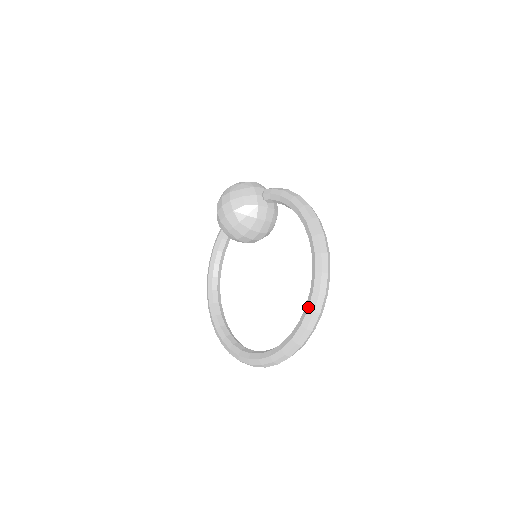
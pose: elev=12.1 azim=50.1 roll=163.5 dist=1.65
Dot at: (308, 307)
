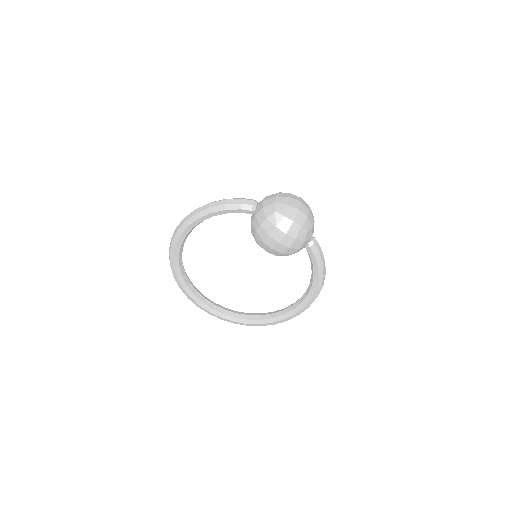
Dot at: (262, 324)
